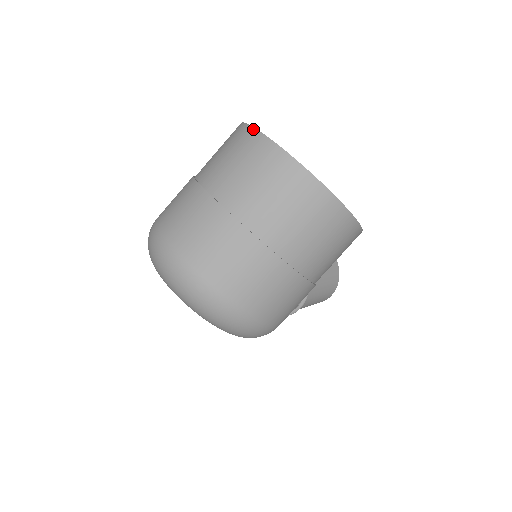
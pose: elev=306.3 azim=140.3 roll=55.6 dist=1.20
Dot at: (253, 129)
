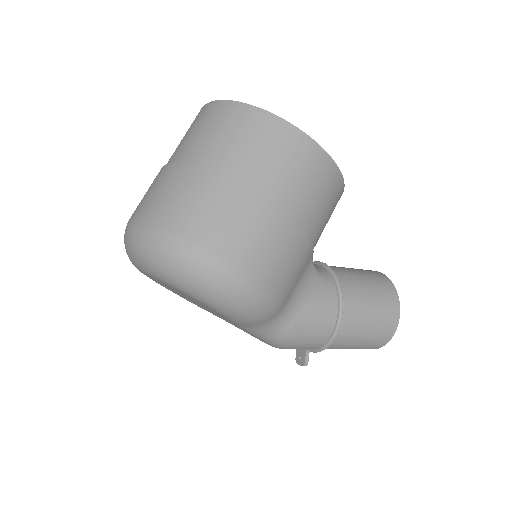
Dot at: occluded
